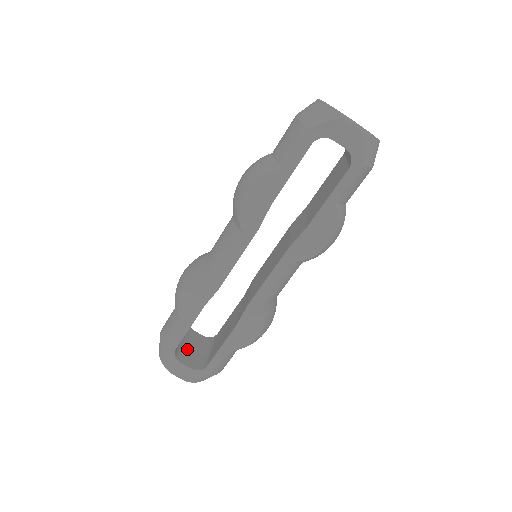
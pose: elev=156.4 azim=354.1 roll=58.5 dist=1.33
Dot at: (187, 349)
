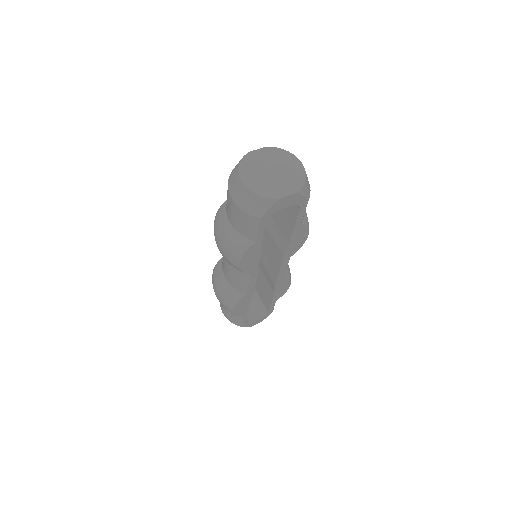
Dot at: occluded
